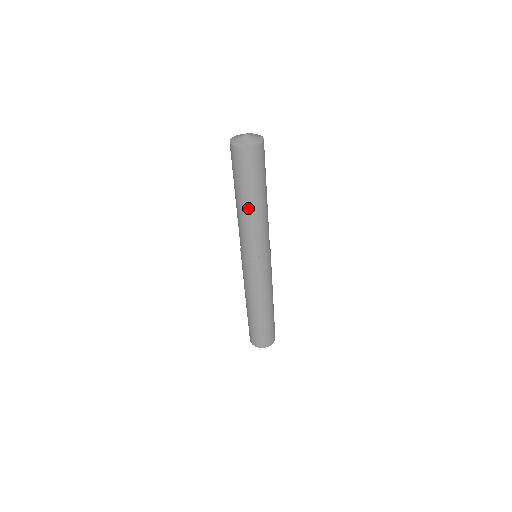
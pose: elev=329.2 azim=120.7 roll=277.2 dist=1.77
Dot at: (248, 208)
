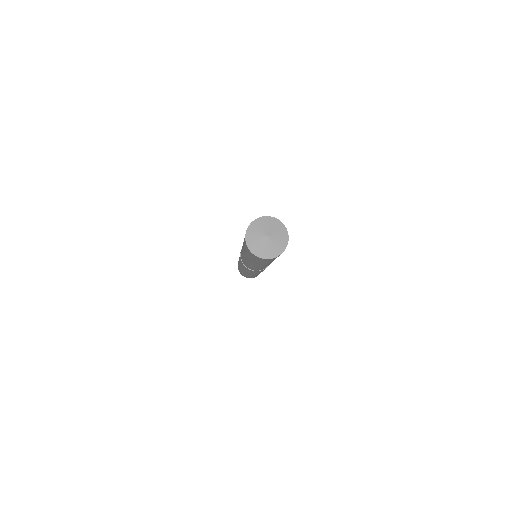
Dot at: (268, 264)
